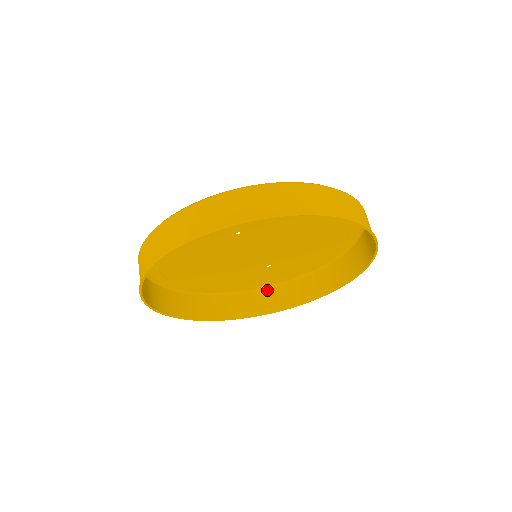
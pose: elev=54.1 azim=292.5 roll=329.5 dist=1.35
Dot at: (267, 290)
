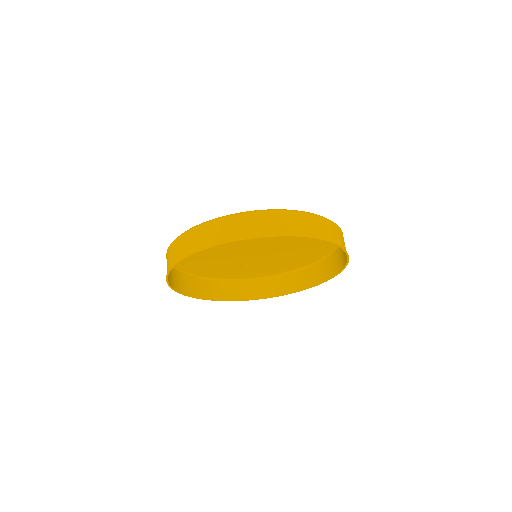
Dot at: (221, 282)
